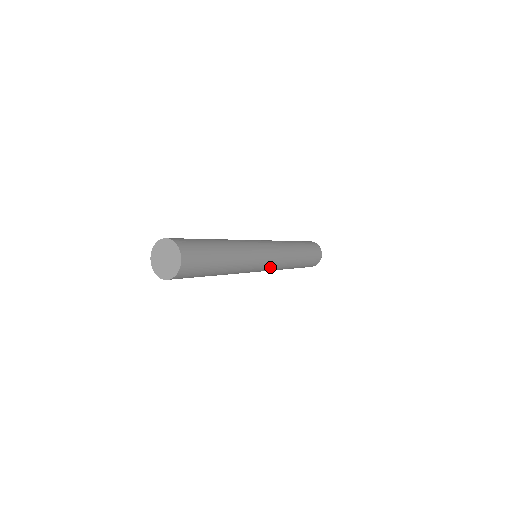
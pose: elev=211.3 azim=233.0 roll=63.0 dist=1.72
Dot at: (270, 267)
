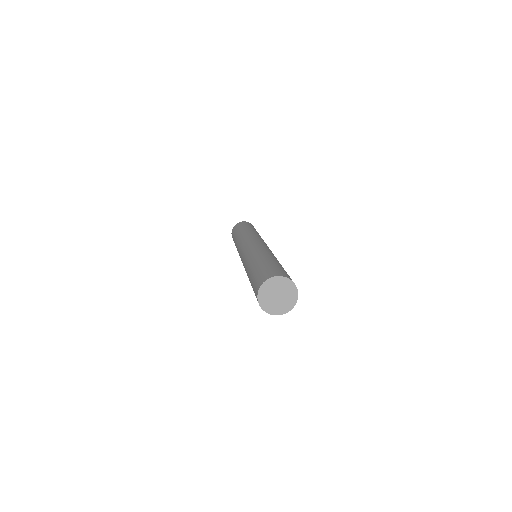
Dot at: occluded
